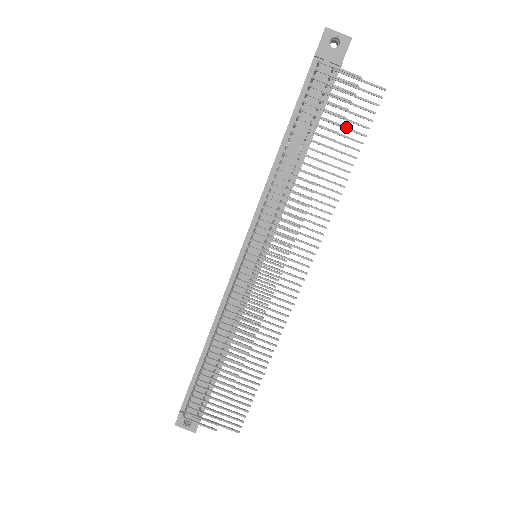
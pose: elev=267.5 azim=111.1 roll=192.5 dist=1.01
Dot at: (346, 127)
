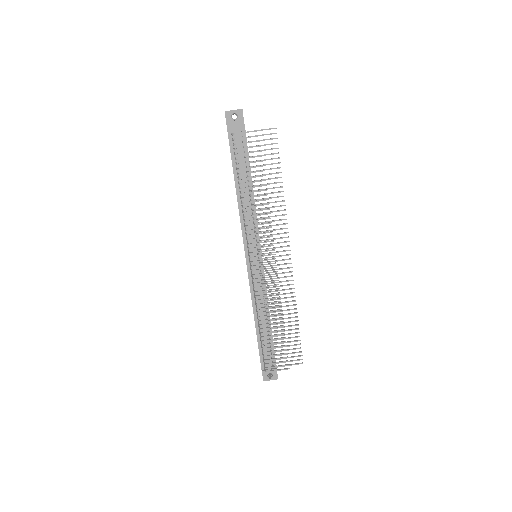
Dot at: (266, 159)
